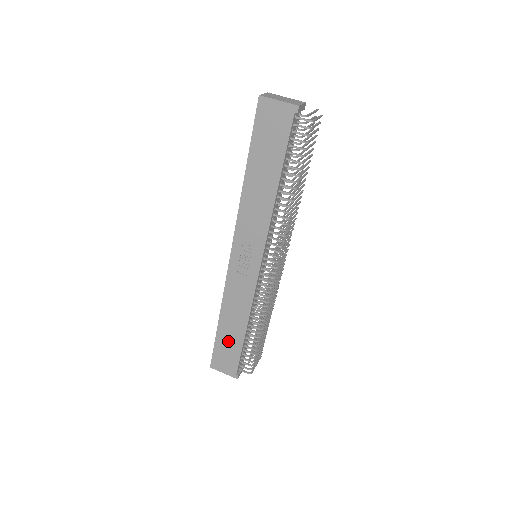
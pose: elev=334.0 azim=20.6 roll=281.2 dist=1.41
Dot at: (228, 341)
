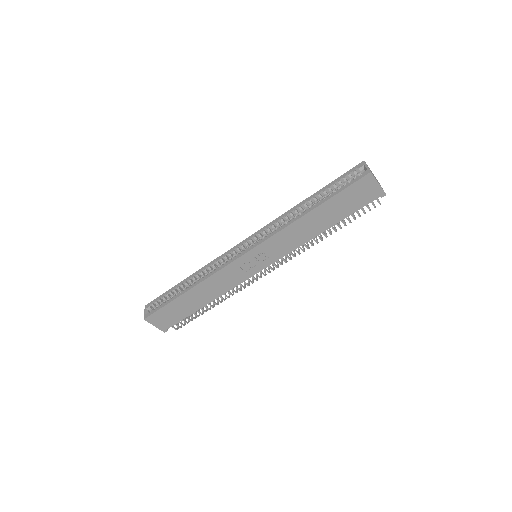
Dot at: (182, 307)
